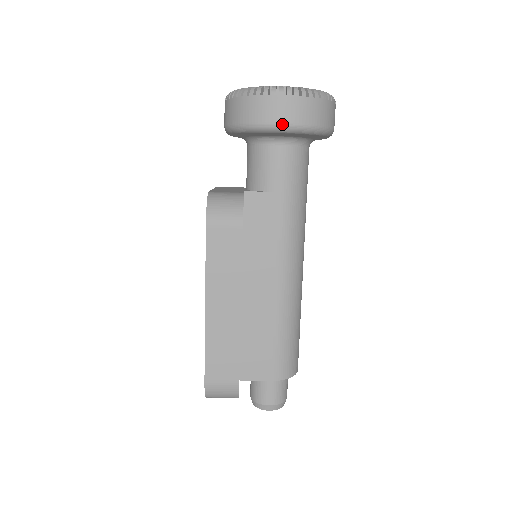
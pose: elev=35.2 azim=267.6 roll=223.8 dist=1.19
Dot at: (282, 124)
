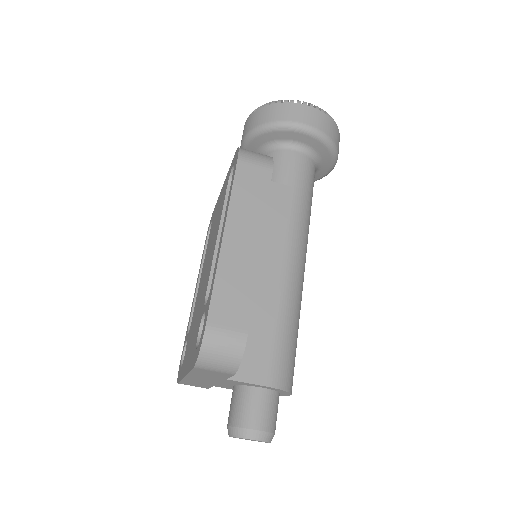
Dot at: (304, 124)
